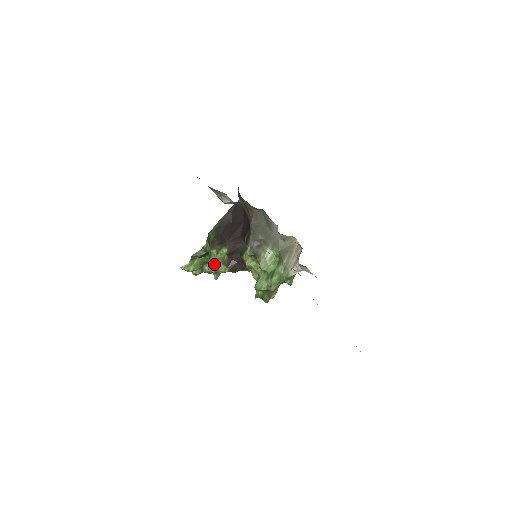
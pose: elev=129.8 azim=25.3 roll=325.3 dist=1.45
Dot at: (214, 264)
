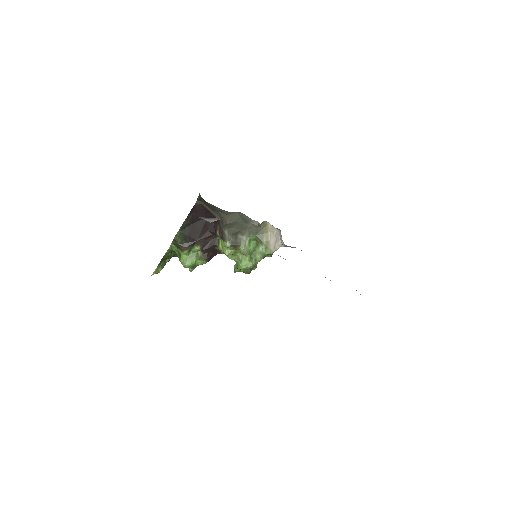
Dot at: (190, 262)
